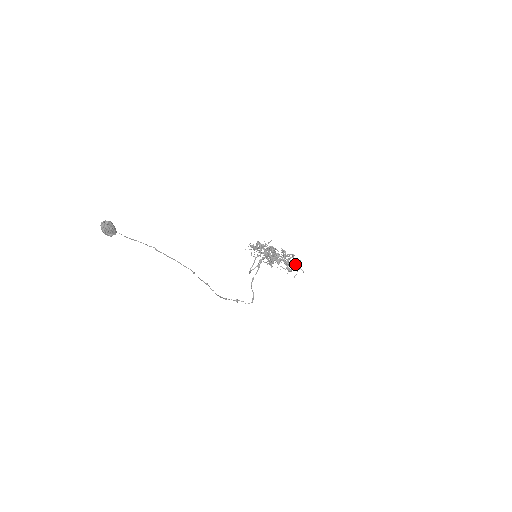
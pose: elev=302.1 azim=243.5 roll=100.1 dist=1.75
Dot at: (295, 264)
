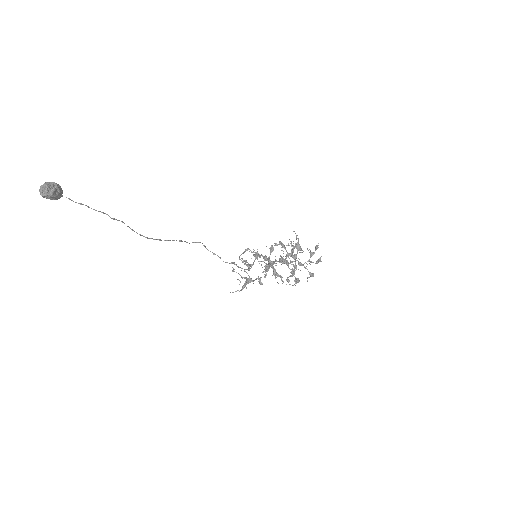
Dot at: (296, 281)
